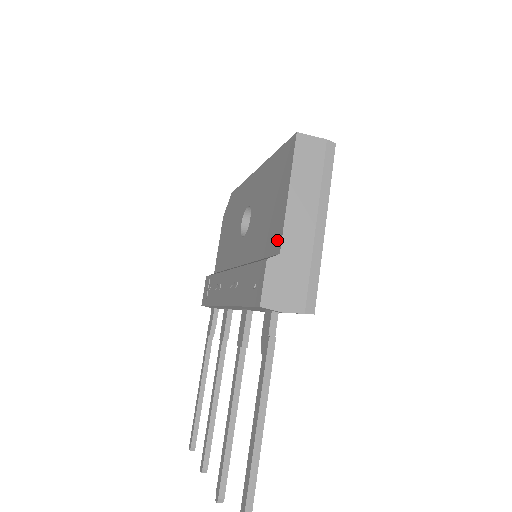
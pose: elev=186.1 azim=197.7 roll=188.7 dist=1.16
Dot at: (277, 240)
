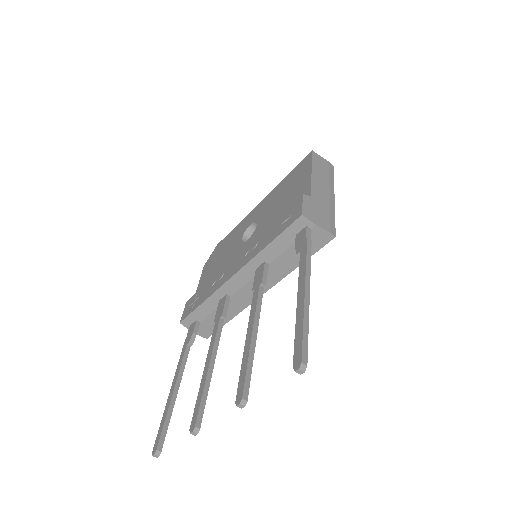
Dot at: occluded
